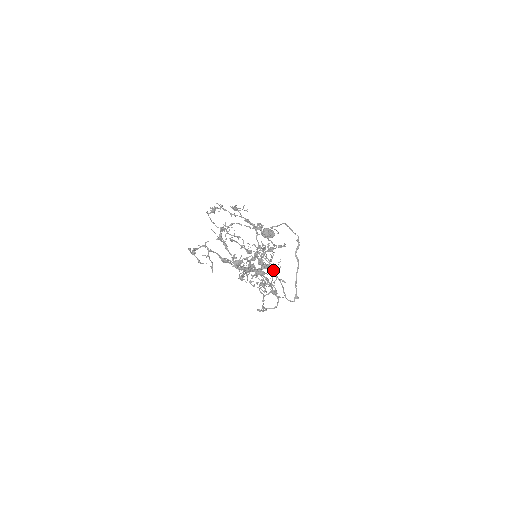
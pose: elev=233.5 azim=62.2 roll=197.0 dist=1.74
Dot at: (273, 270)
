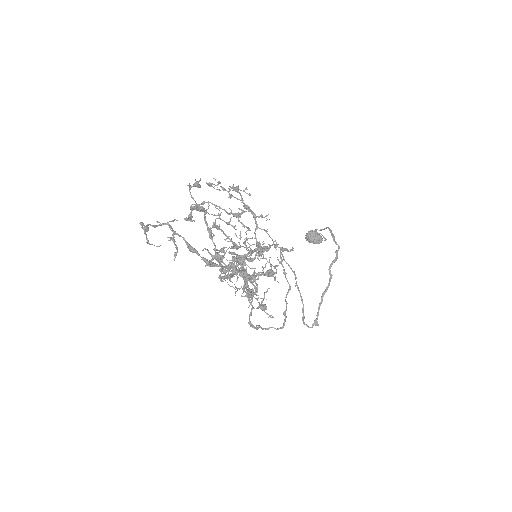
Dot at: (246, 275)
